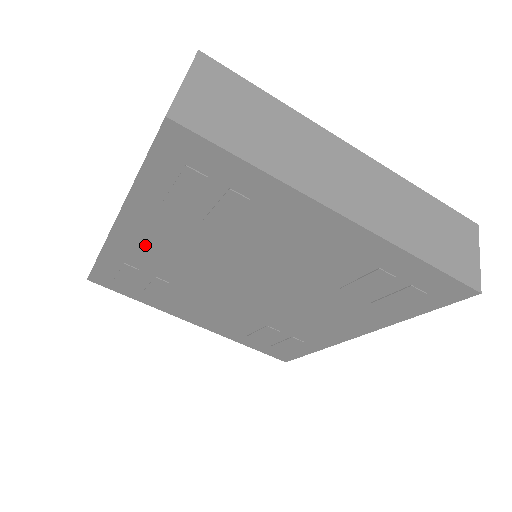
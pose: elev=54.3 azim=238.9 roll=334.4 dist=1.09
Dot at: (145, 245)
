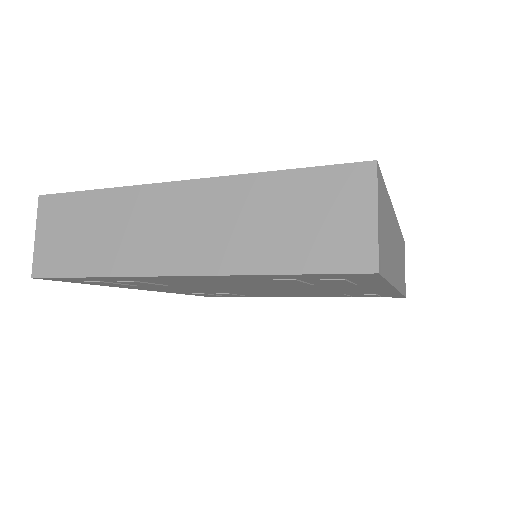
Dot at: (174, 290)
